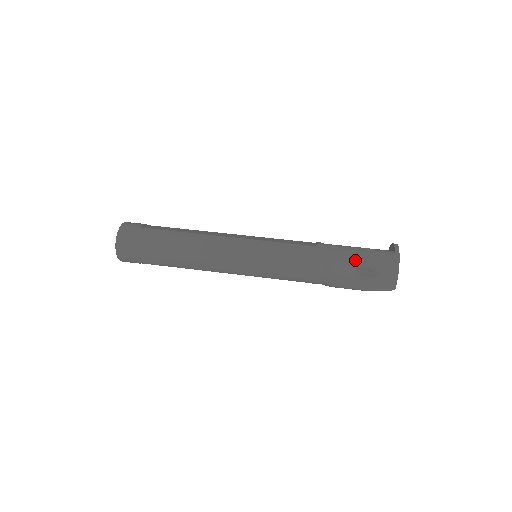
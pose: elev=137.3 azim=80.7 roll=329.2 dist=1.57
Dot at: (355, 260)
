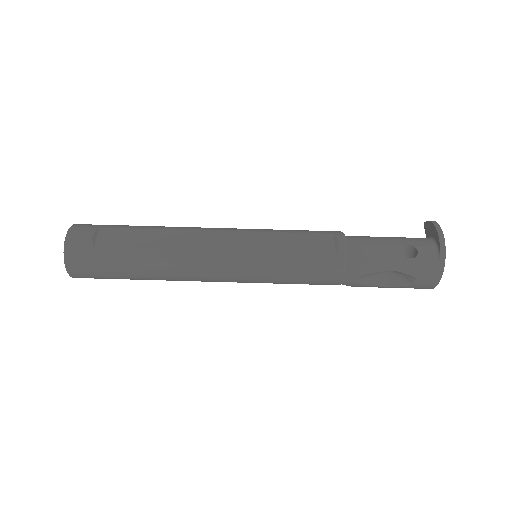
Dot at: (387, 270)
